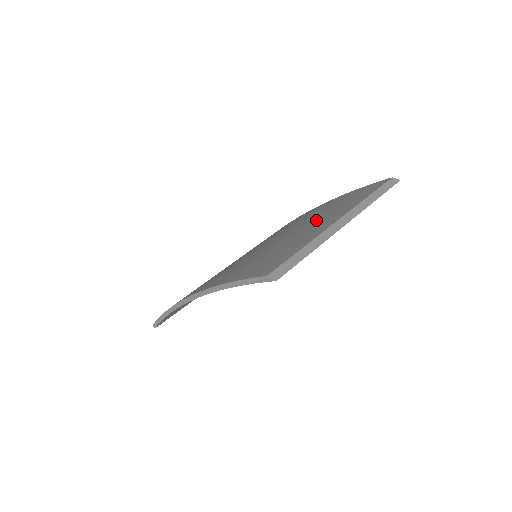
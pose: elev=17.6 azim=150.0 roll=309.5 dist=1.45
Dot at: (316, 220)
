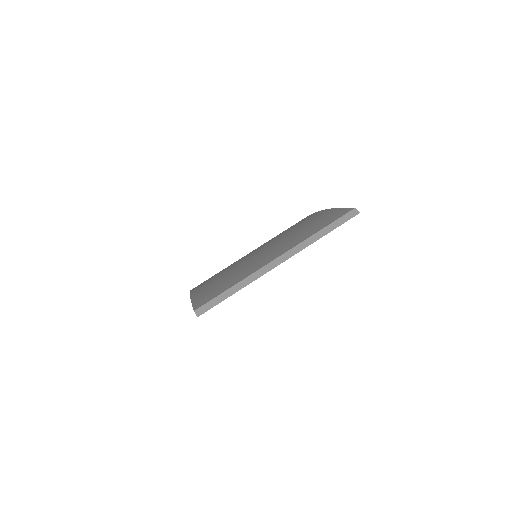
Dot at: (280, 244)
